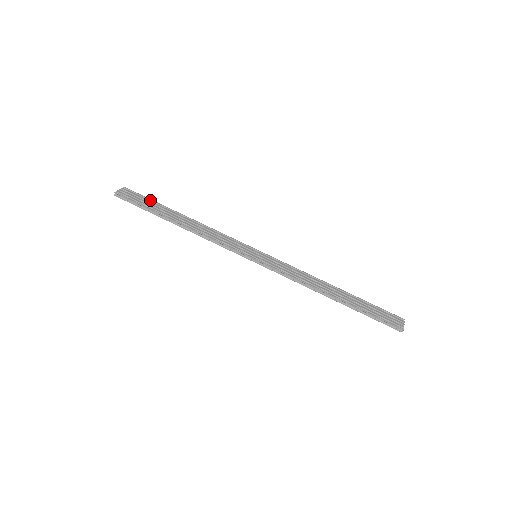
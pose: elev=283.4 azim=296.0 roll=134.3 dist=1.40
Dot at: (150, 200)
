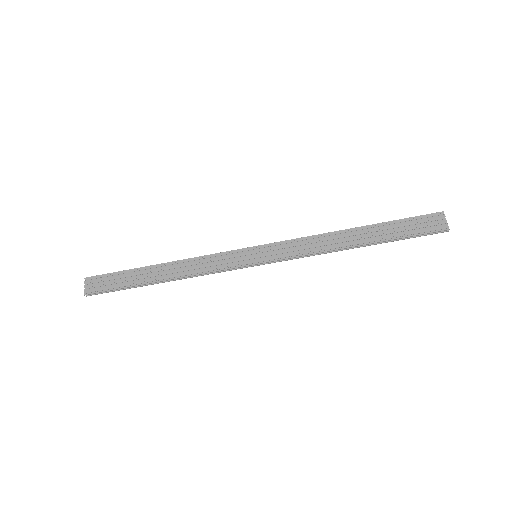
Dot at: (118, 273)
